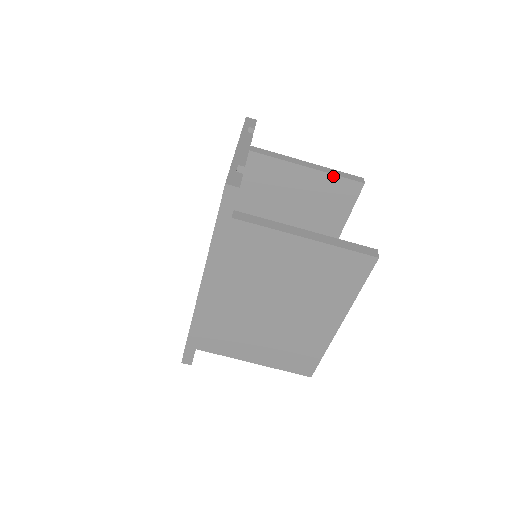
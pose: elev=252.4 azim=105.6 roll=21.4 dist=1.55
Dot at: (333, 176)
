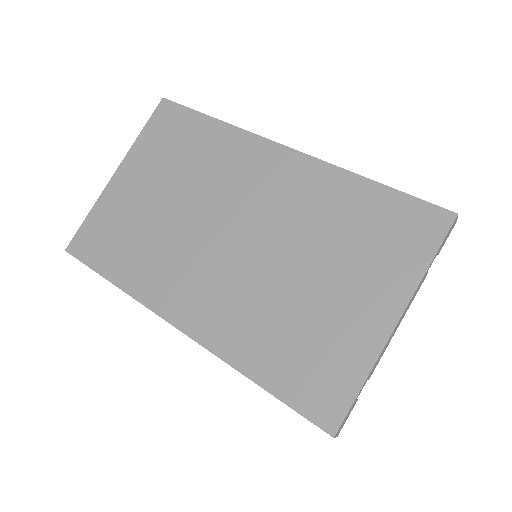
Dot at: occluded
